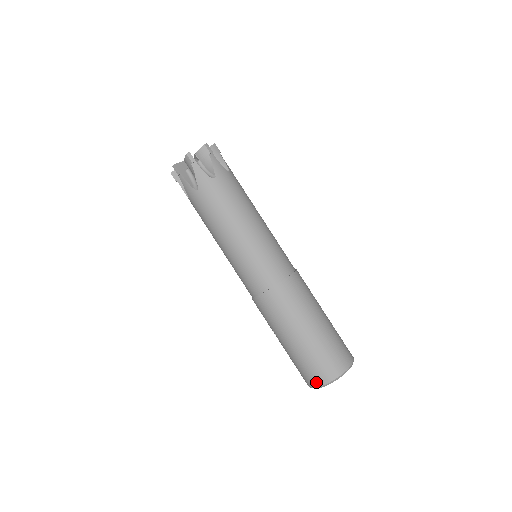
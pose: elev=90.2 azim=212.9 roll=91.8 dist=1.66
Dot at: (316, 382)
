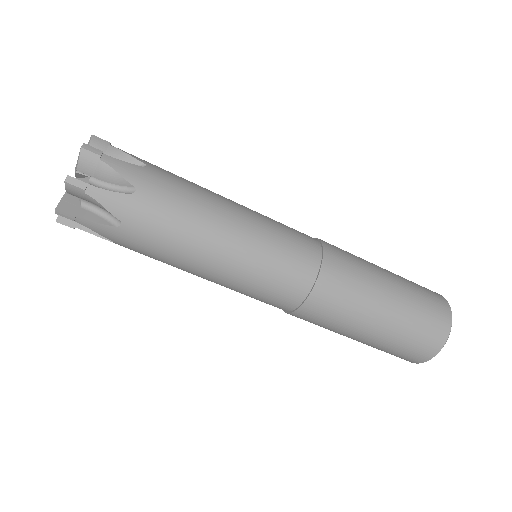
Dot at: occluded
